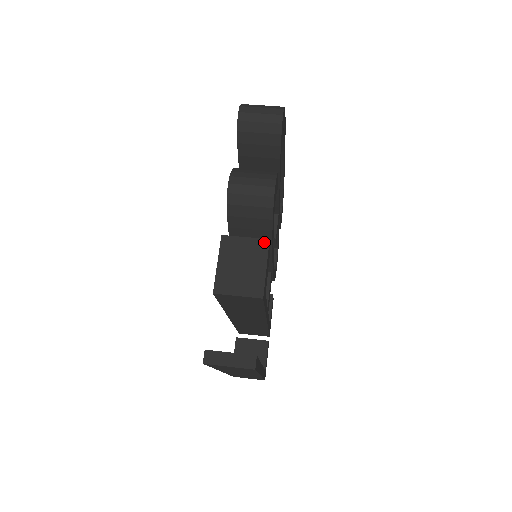
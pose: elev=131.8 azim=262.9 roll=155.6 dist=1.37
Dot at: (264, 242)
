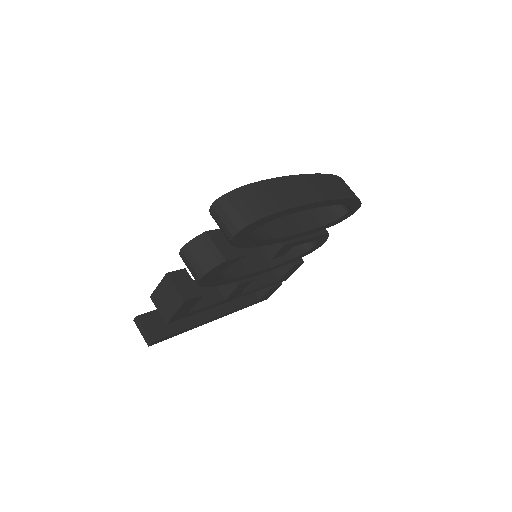
Dot at: (181, 300)
